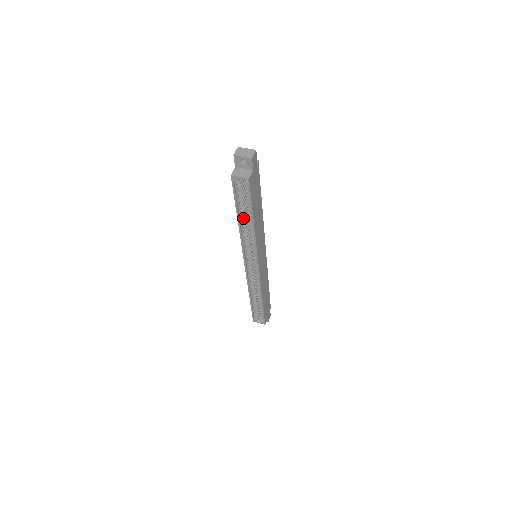
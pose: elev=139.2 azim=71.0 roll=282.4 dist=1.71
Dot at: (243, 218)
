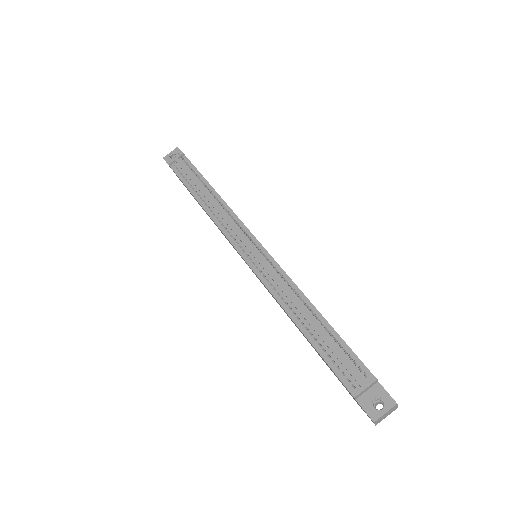
Dot at: occluded
